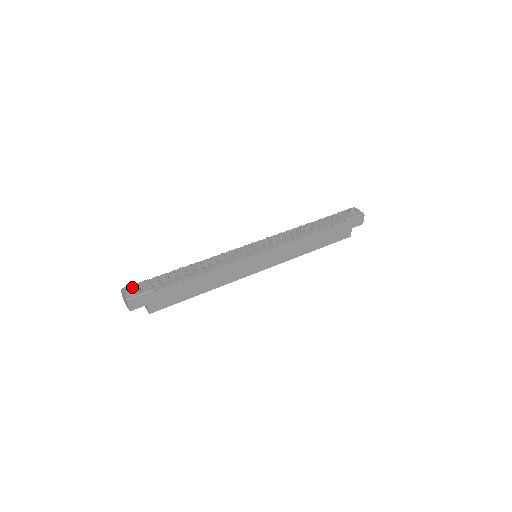
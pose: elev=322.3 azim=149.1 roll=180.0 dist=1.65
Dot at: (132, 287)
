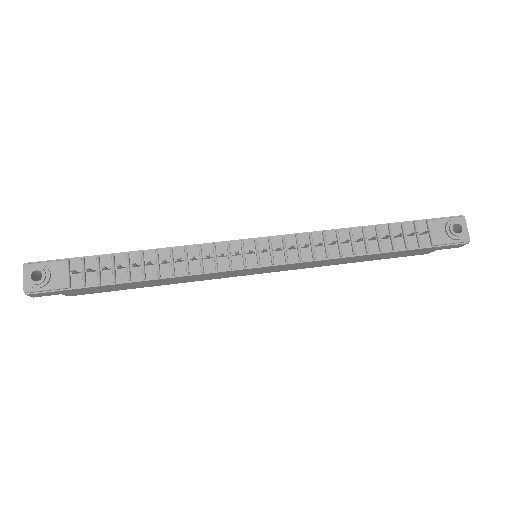
Dot at: (38, 270)
